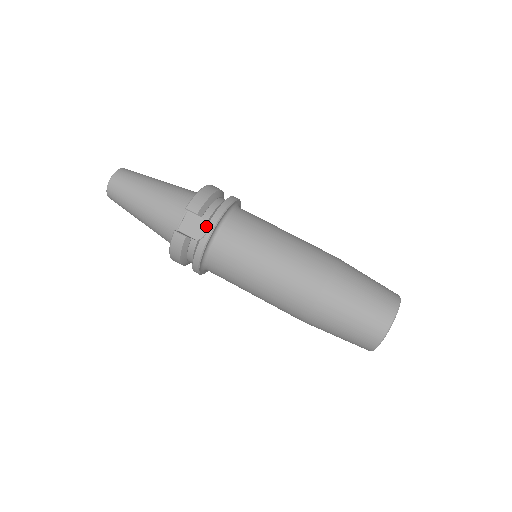
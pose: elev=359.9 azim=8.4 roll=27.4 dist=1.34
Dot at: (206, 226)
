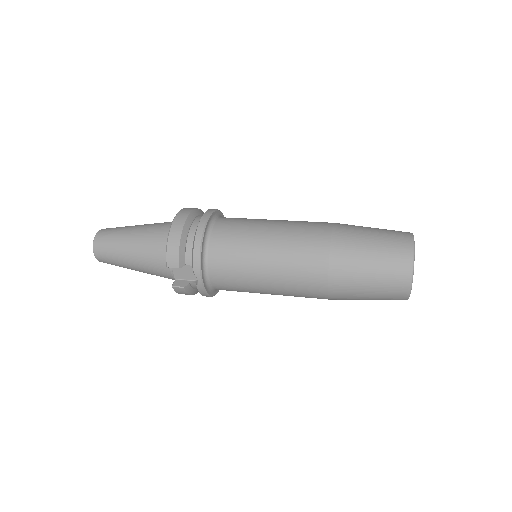
Dot at: occluded
